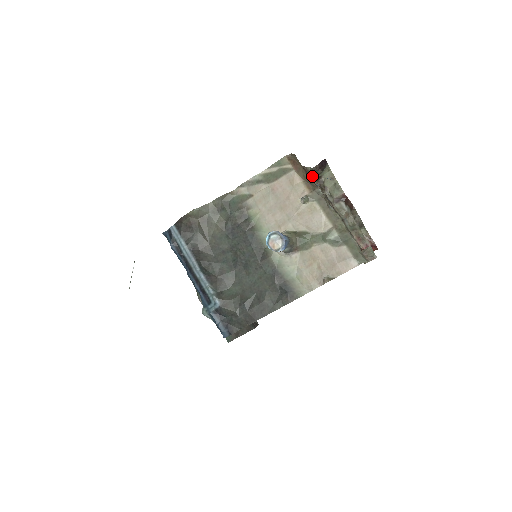
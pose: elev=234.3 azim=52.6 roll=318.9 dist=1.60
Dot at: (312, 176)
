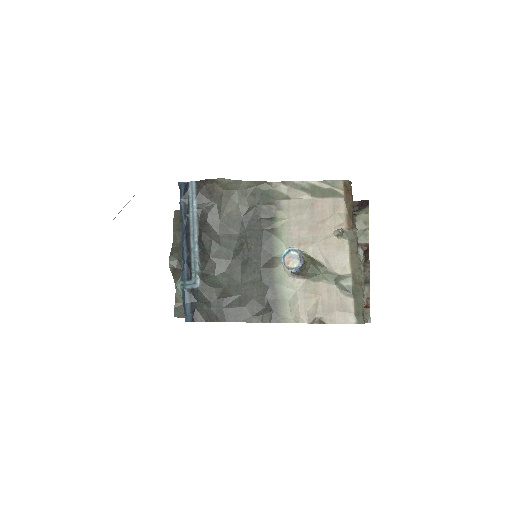
Dot at: occluded
